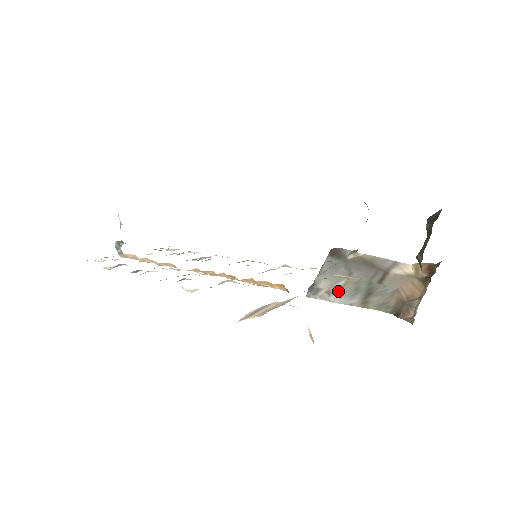
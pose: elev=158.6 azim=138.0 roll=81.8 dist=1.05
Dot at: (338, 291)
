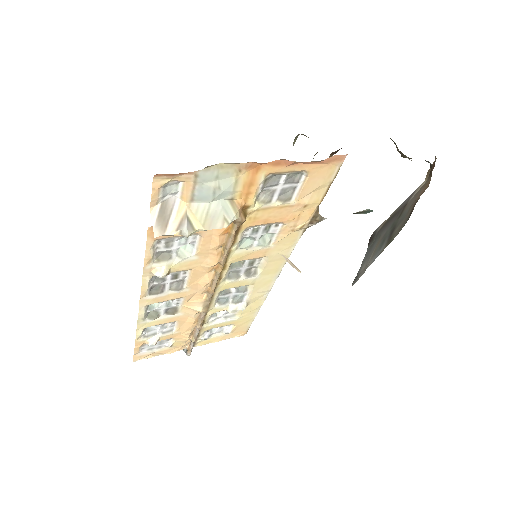
Dot at: (370, 258)
